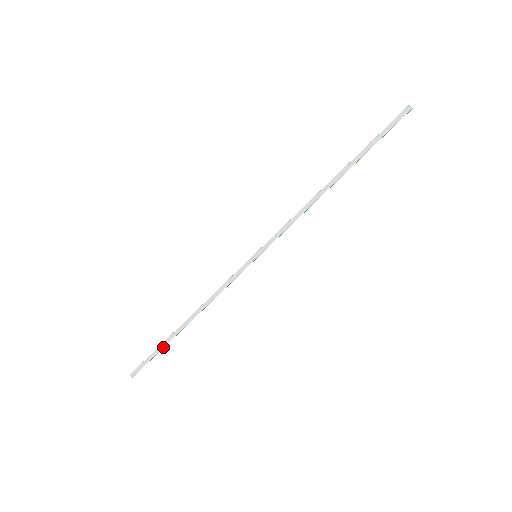
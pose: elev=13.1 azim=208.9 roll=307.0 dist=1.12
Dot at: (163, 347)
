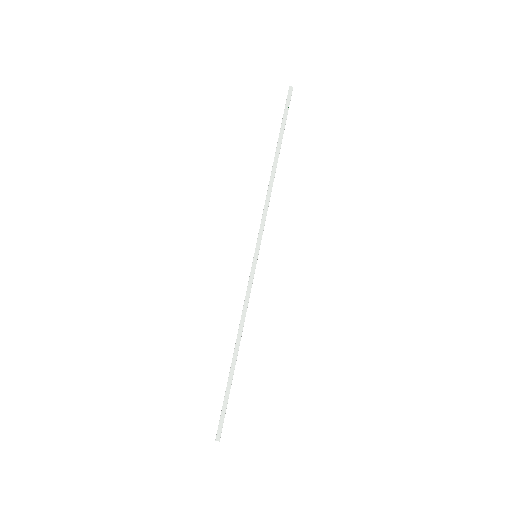
Dot at: occluded
